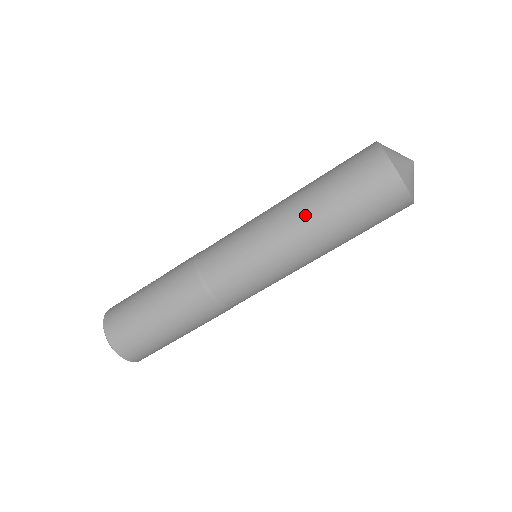
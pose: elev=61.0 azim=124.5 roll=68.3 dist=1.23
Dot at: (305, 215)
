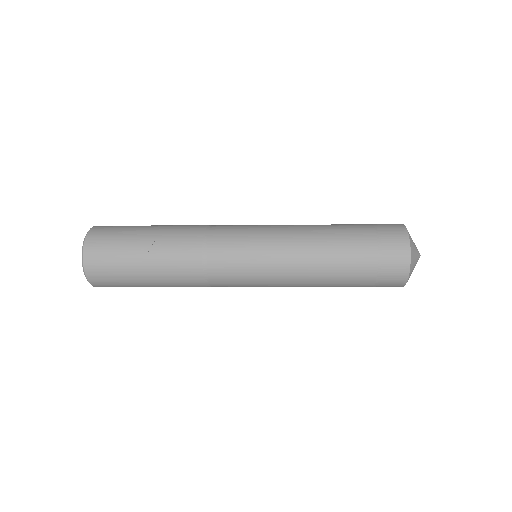
Dot at: (321, 284)
